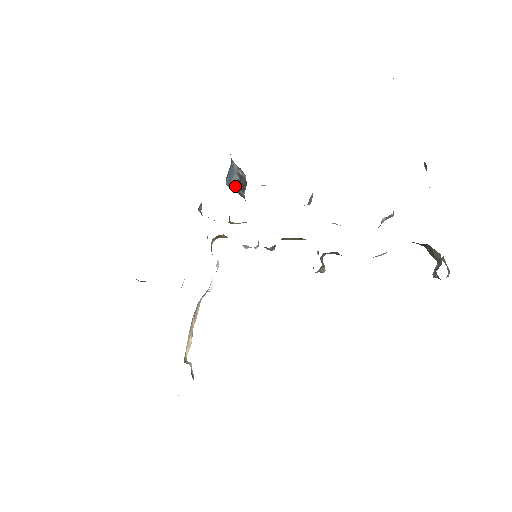
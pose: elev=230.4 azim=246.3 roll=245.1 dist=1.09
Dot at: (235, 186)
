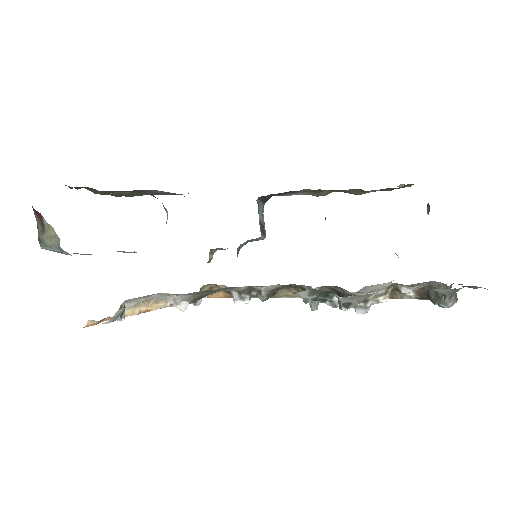
Dot at: (259, 219)
